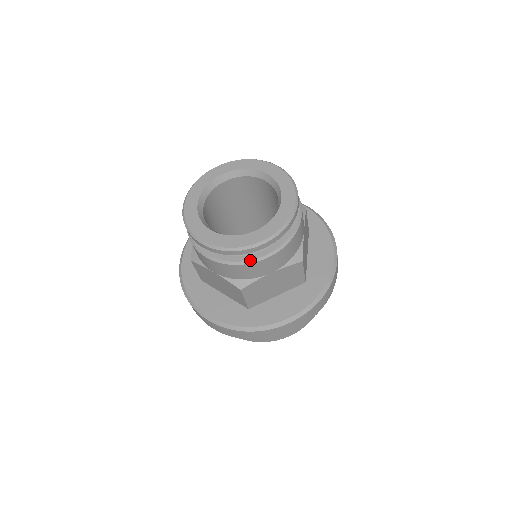
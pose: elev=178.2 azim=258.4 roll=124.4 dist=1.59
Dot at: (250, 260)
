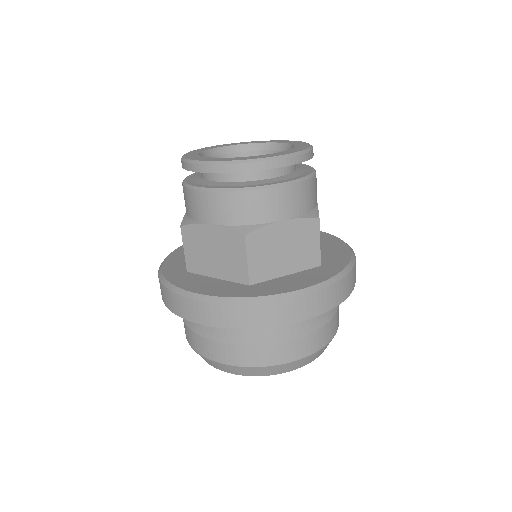
Dot at: (261, 186)
